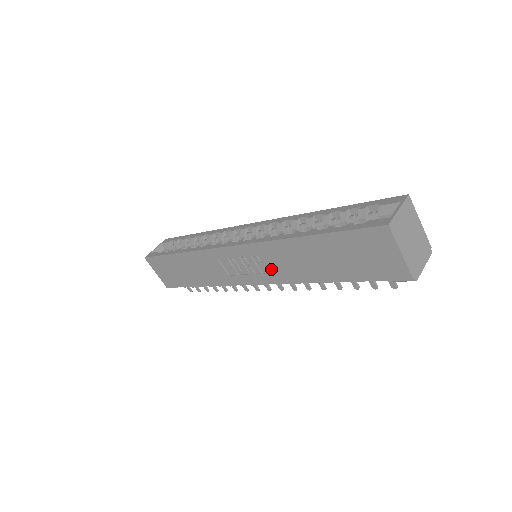
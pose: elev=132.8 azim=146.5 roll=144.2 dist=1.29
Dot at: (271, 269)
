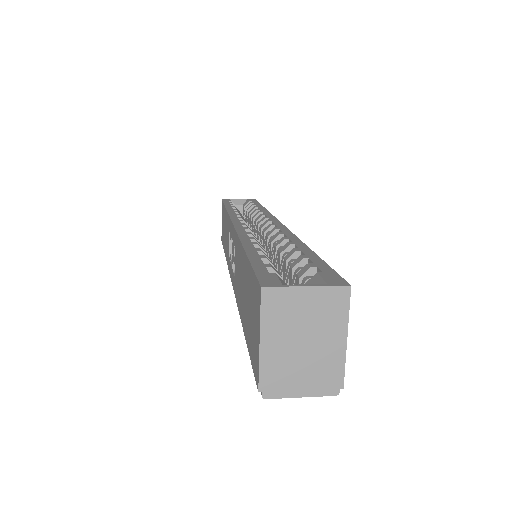
Dot at: (235, 271)
